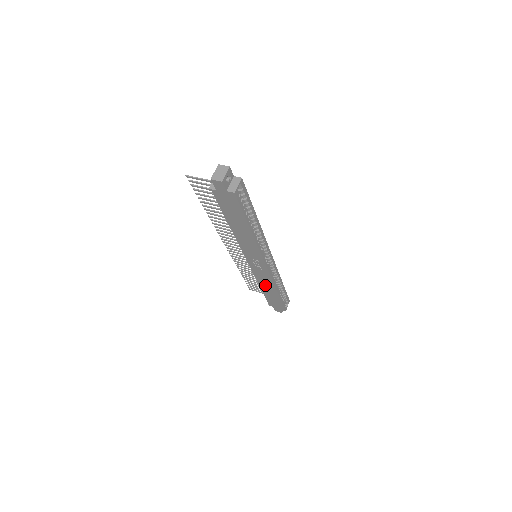
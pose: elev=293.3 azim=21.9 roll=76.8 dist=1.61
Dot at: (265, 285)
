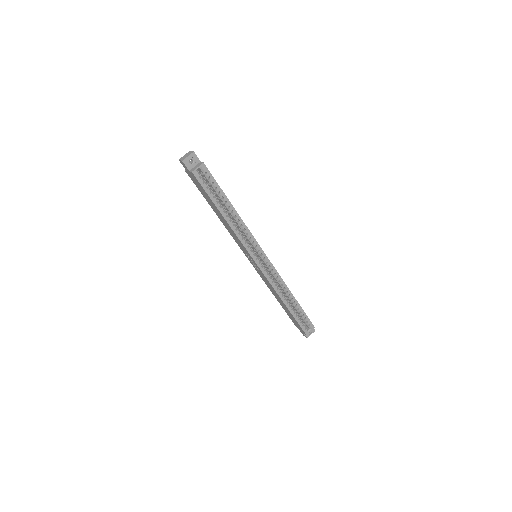
Dot at: (274, 293)
